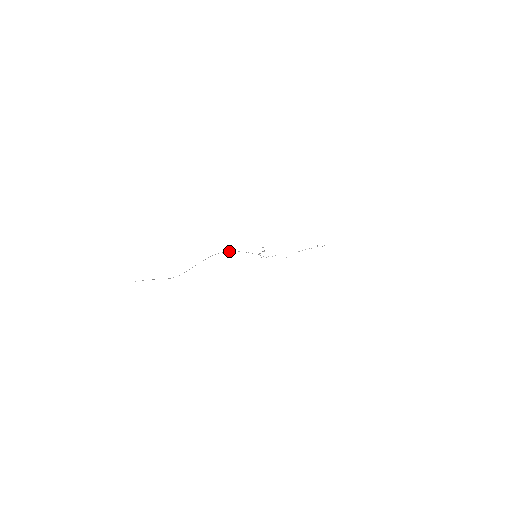
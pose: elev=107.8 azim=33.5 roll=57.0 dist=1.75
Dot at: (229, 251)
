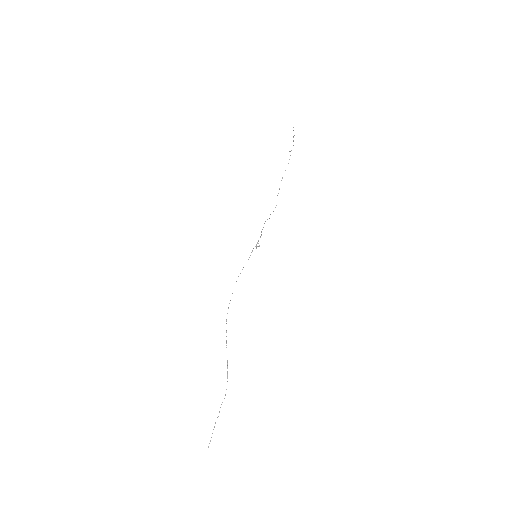
Dot at: occluded
